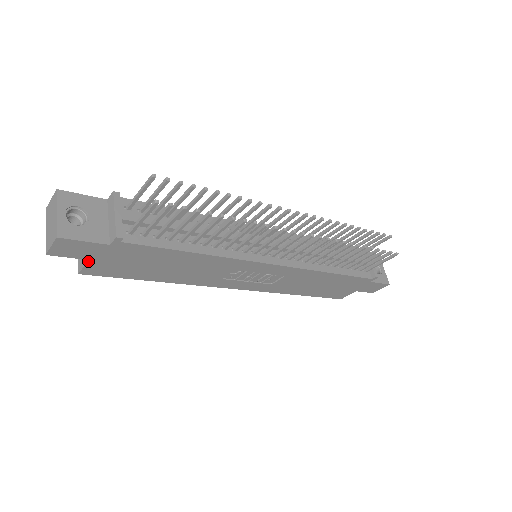
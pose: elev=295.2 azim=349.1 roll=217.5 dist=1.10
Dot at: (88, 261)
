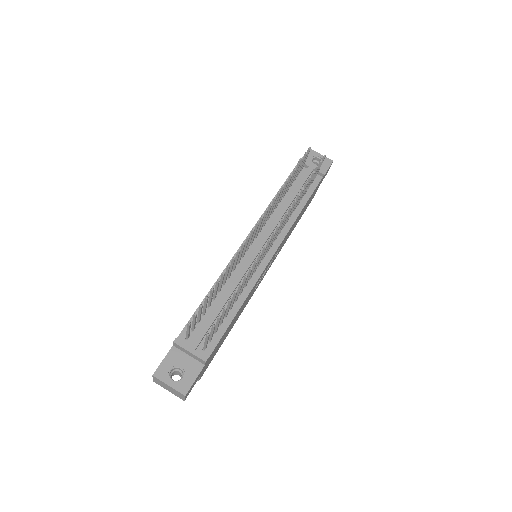
Dot at: (200, 376)
